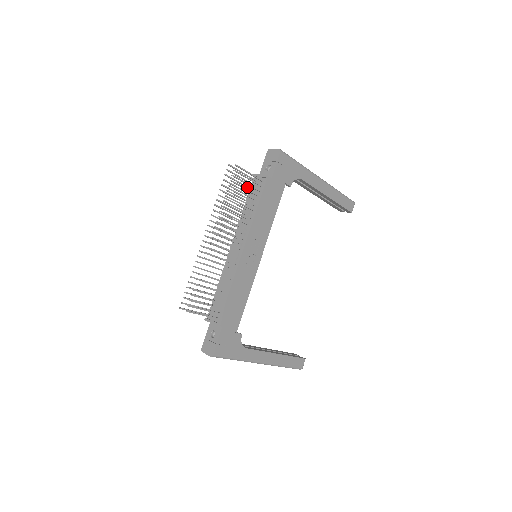
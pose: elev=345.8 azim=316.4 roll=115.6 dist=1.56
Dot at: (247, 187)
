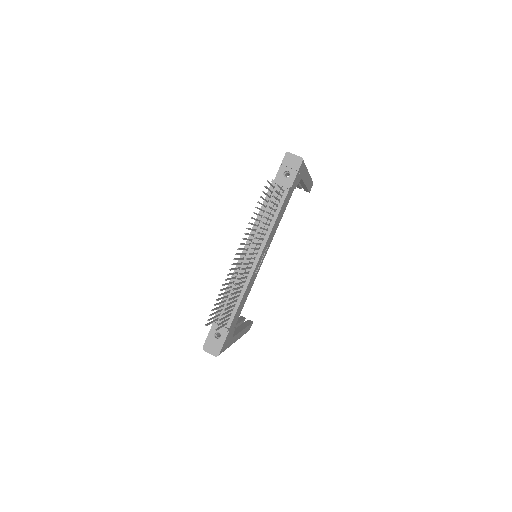
Dot at: (269, 196)
